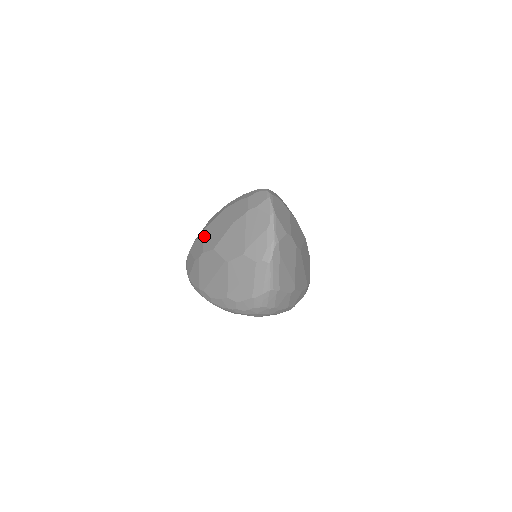
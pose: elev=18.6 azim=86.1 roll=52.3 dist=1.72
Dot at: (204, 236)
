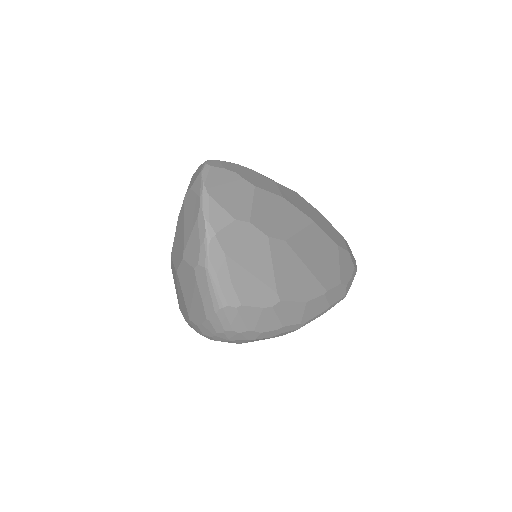
Dot at: occluded
